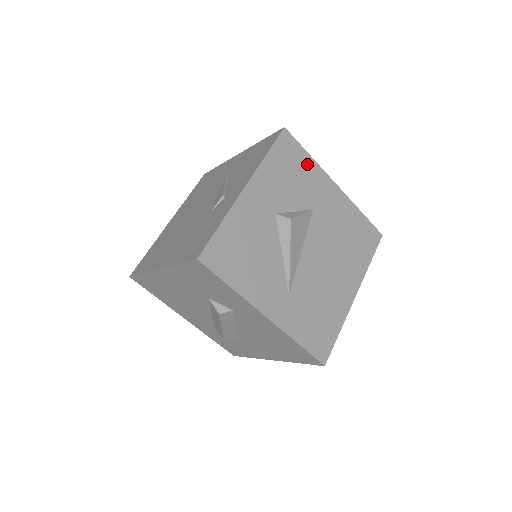
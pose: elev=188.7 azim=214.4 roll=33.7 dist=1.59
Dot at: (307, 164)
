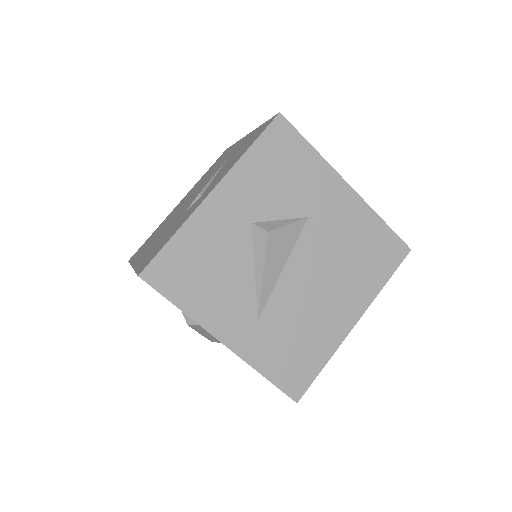
Dot at: (307, 159)
